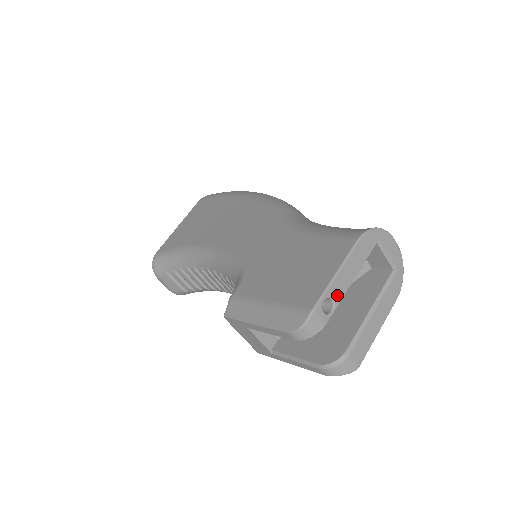
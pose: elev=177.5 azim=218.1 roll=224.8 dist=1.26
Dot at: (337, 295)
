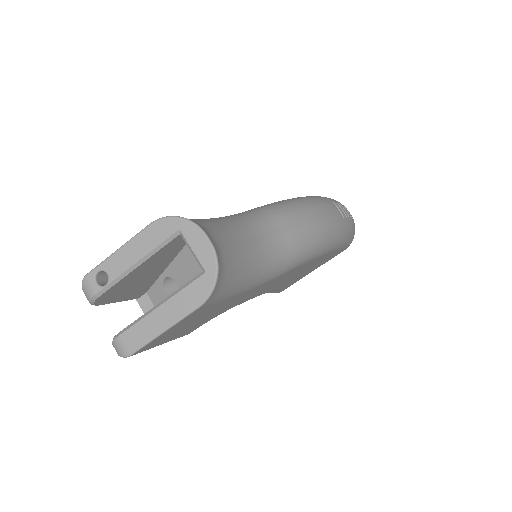
Dot at: (113, 271)
